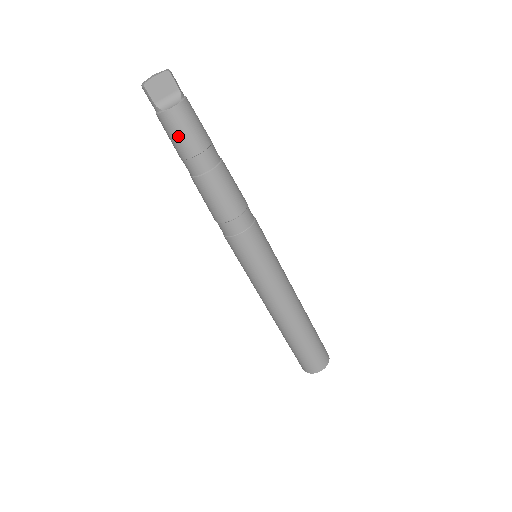
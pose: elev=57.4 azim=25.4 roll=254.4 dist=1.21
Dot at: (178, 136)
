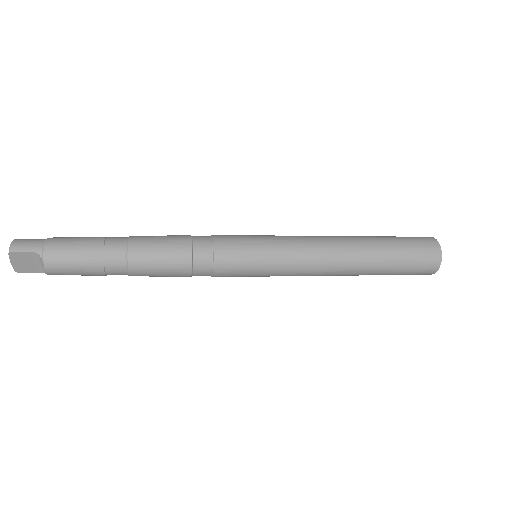
Dot at: occluded
